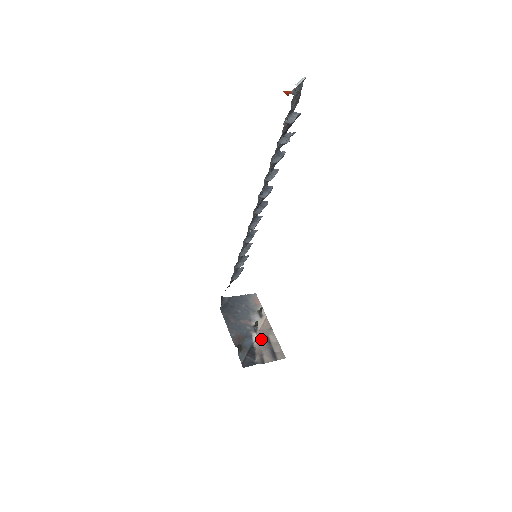
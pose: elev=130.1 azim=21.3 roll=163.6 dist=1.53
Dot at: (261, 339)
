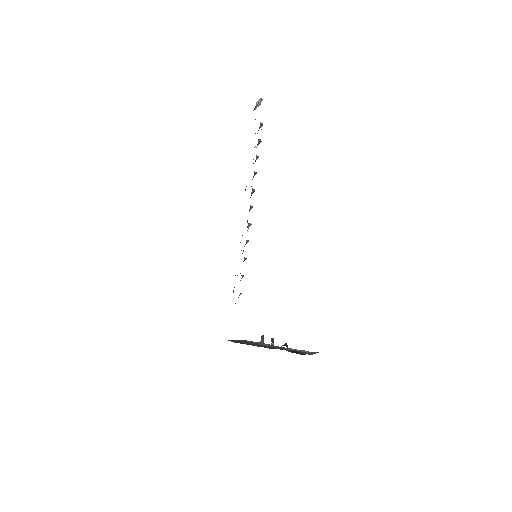
Dot at: occluded
